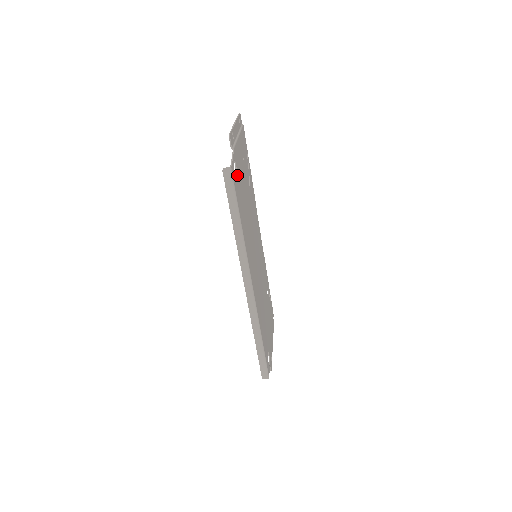
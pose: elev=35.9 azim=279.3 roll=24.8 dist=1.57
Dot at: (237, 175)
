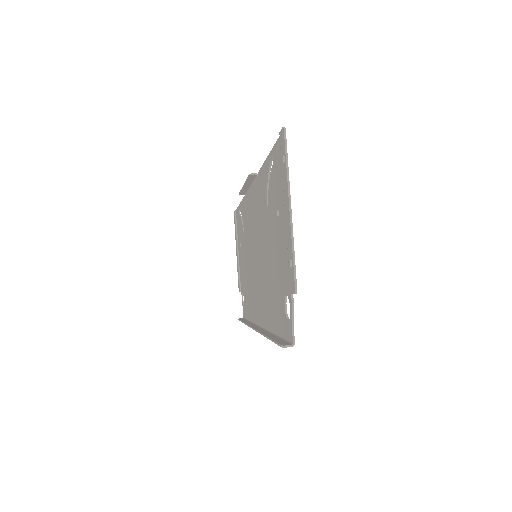
Dot at: (285, 300)
